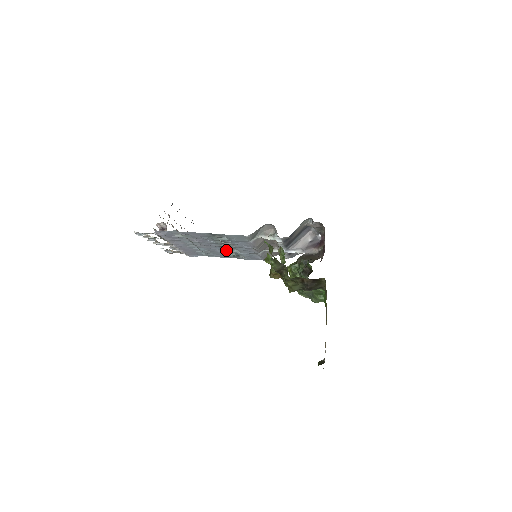
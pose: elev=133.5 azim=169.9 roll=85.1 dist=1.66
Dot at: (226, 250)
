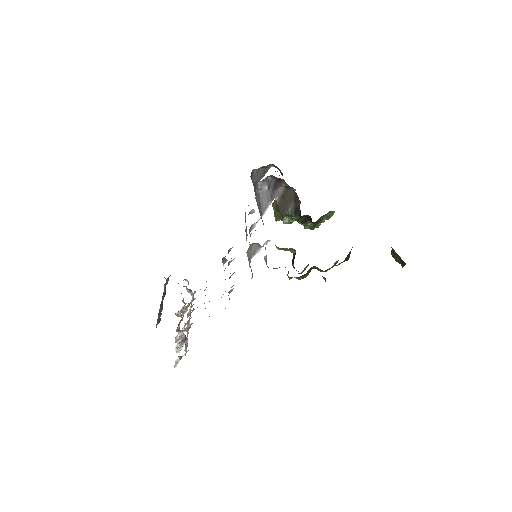
Dot at: (224, 270)
